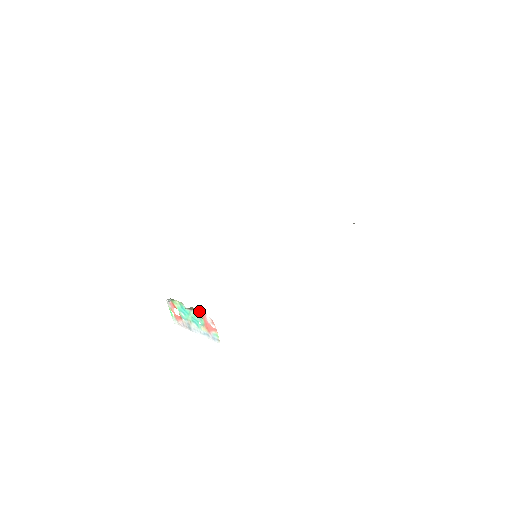
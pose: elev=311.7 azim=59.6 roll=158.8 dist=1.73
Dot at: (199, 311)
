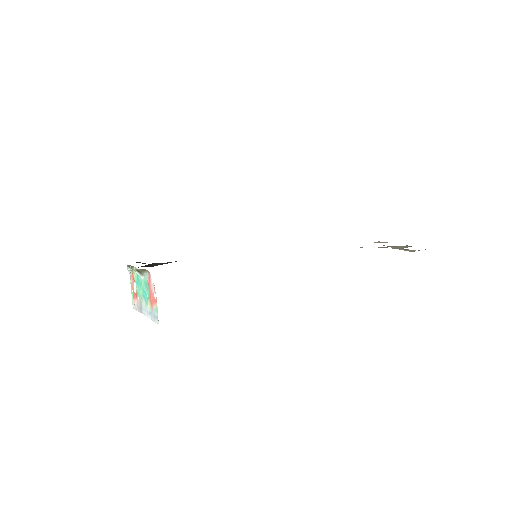
Dot at: (147, 275)
